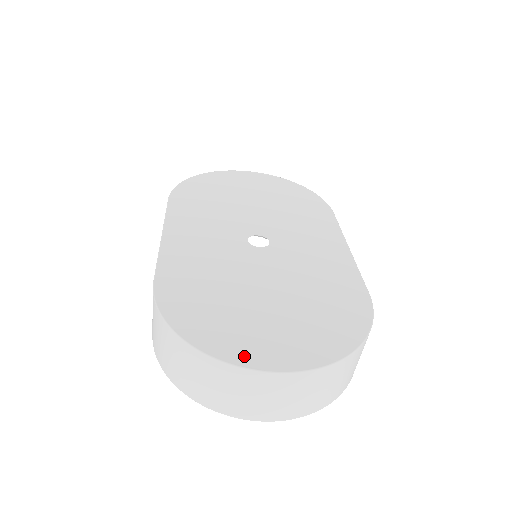
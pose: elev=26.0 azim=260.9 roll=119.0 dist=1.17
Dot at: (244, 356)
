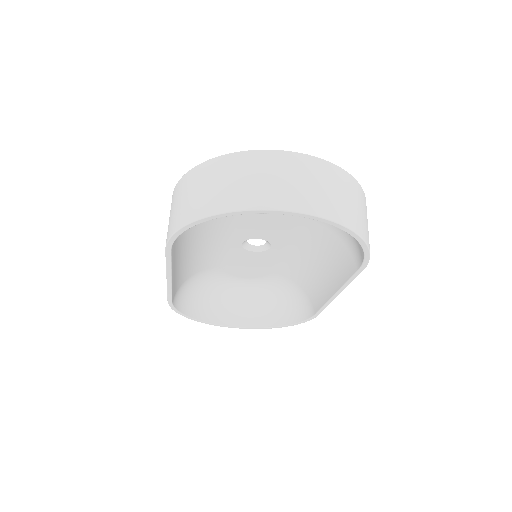
Dot at: occluded
